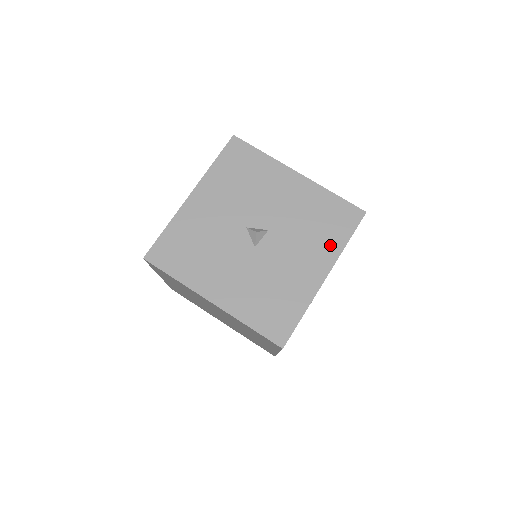
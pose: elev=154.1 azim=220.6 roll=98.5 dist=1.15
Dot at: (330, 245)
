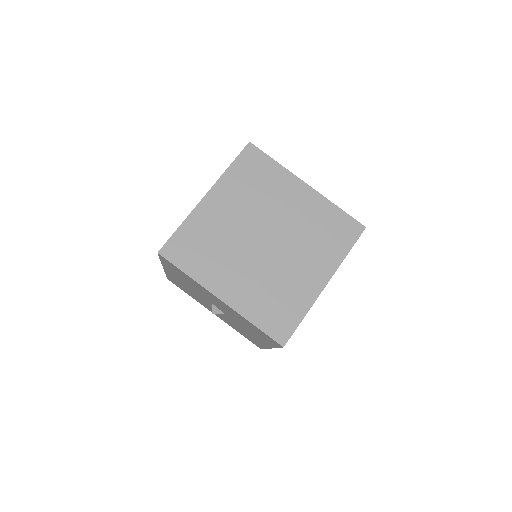
Dot at: occluded
